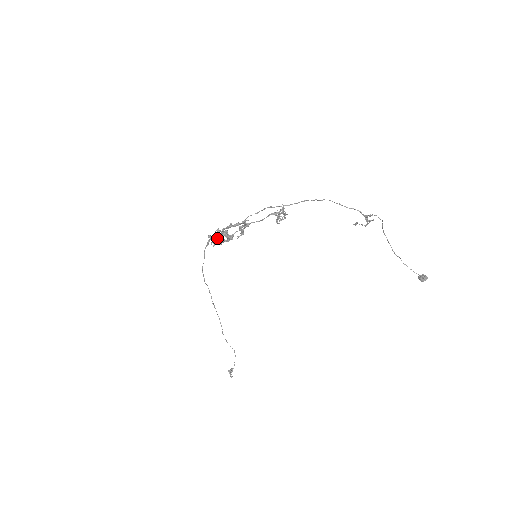
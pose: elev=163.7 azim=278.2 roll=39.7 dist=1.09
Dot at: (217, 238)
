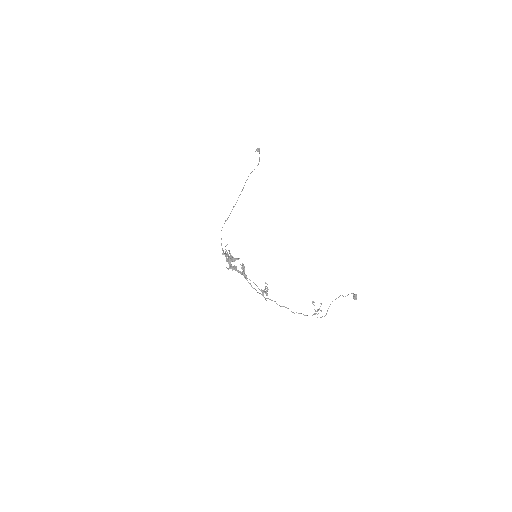
Dot at: (228, 256)
